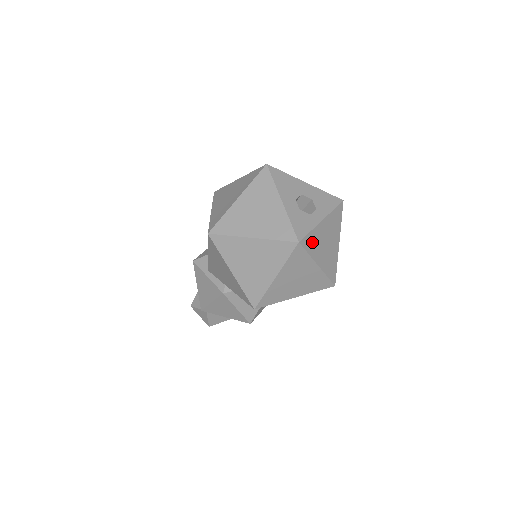
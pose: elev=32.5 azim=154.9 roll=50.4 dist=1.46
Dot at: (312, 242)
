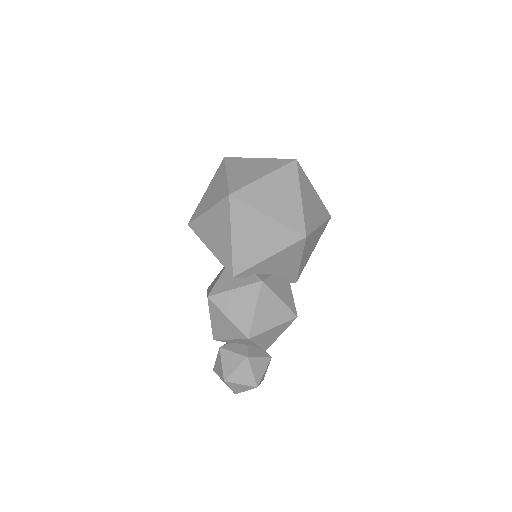
Dot at: occluded
